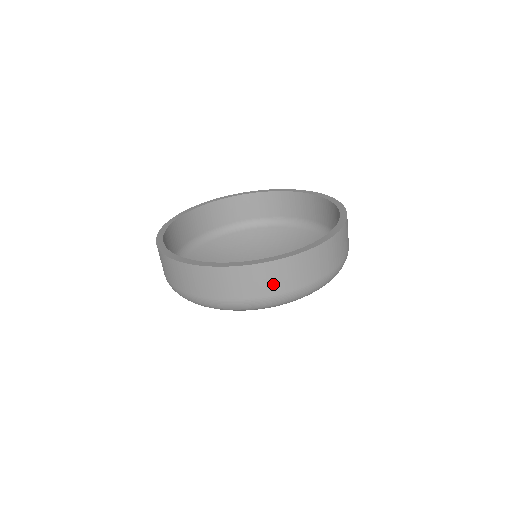
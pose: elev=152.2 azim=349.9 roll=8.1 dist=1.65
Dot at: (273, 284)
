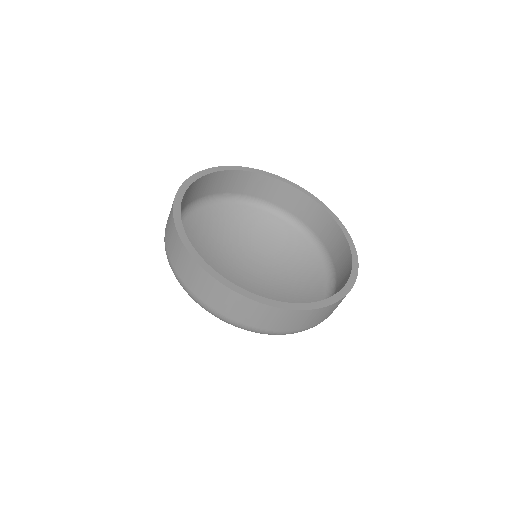
Dot at: (268, 322)
